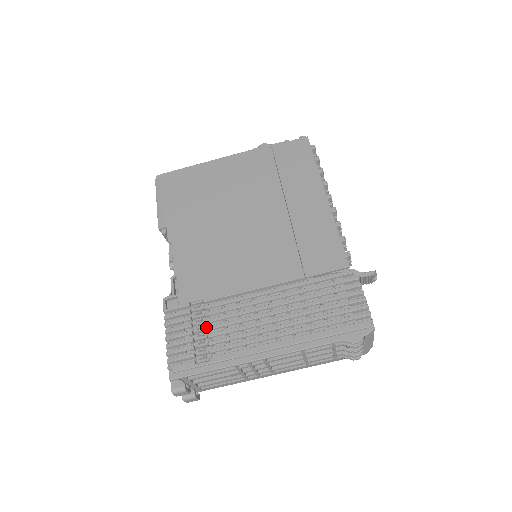
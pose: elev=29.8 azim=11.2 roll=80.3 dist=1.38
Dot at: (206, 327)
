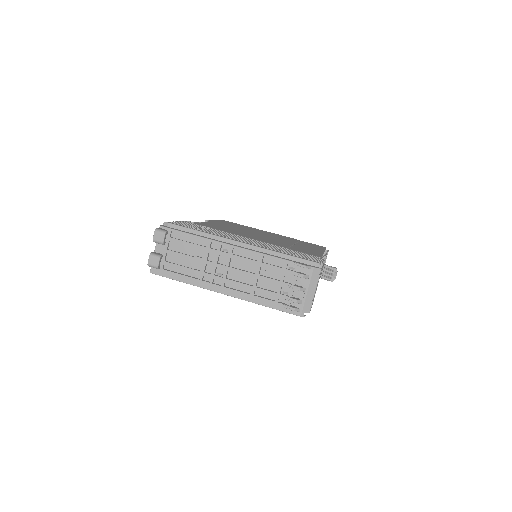
Dot at: (205, 229)
